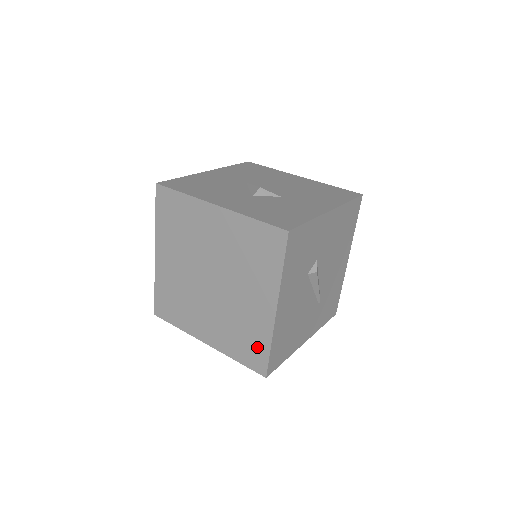
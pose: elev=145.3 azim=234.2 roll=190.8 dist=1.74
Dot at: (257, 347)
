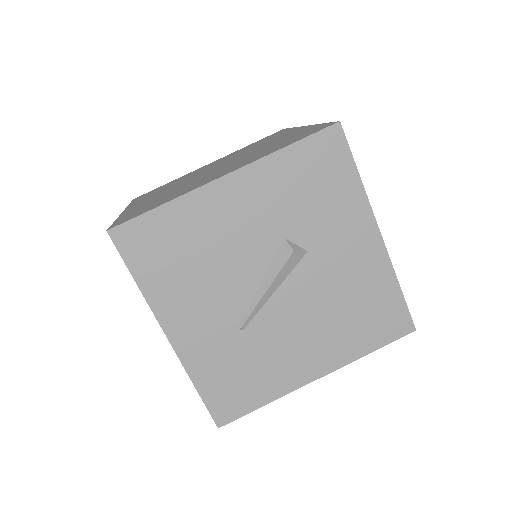
Dot at: (153, 206)
